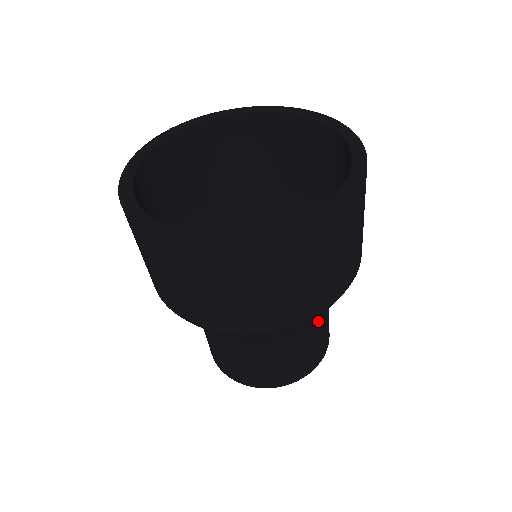
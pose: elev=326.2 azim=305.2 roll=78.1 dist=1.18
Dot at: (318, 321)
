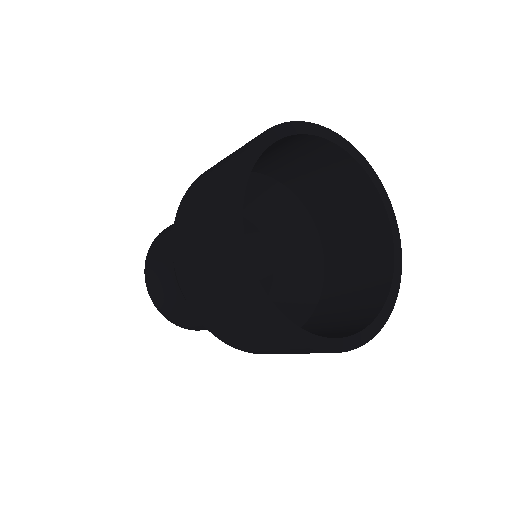
Dot at: occluded
